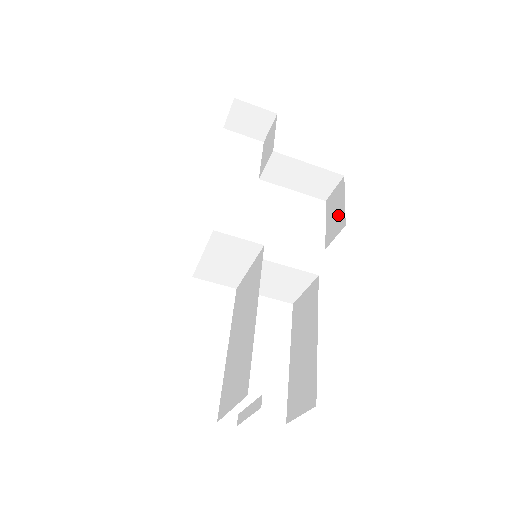
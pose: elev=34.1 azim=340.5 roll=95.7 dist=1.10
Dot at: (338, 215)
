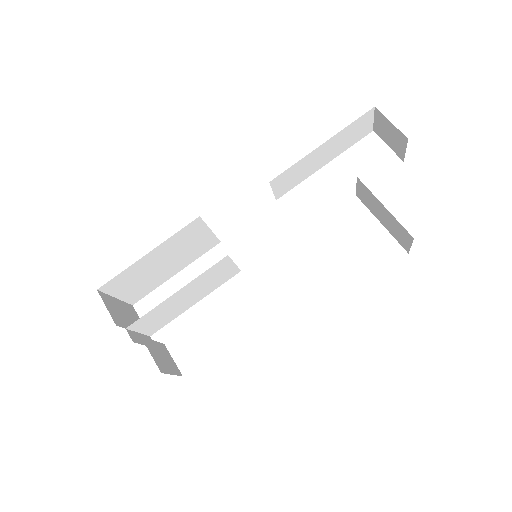
Dot at: occluded
